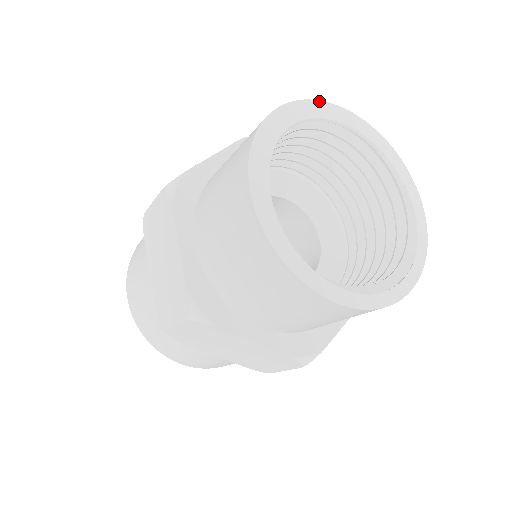
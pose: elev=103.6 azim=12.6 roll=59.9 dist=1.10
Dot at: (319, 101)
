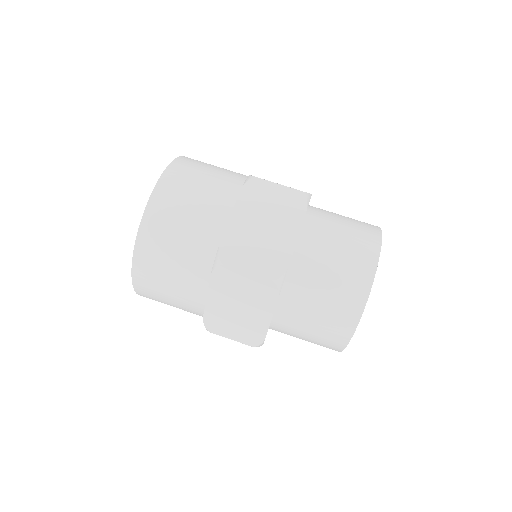
Dot at: occluded
